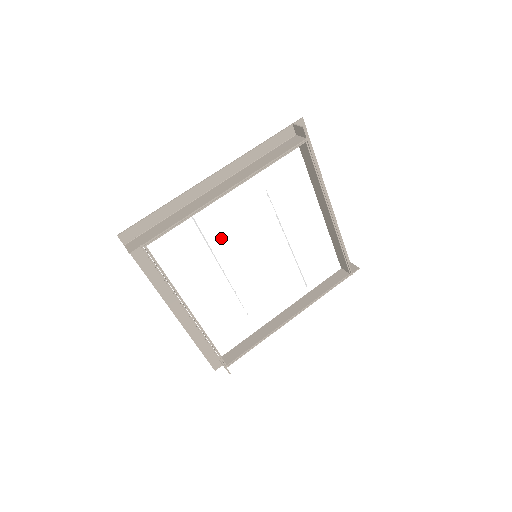
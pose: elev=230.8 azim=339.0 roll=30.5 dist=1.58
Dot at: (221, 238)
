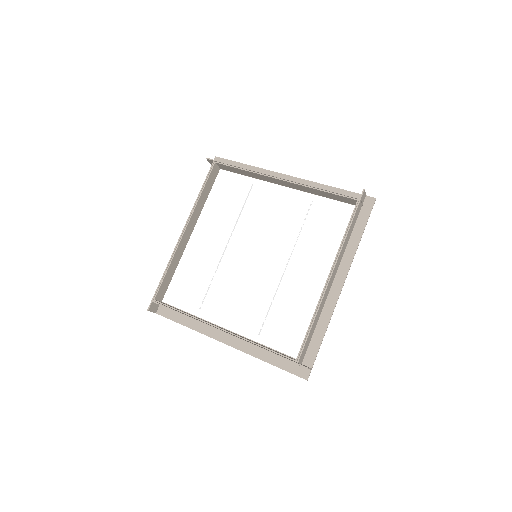
Dot at: (252, 215)
